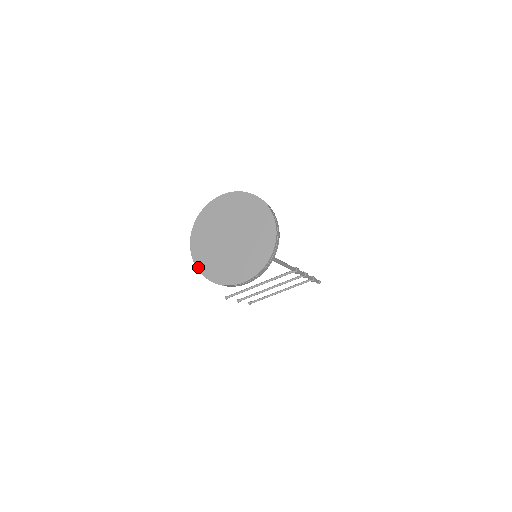
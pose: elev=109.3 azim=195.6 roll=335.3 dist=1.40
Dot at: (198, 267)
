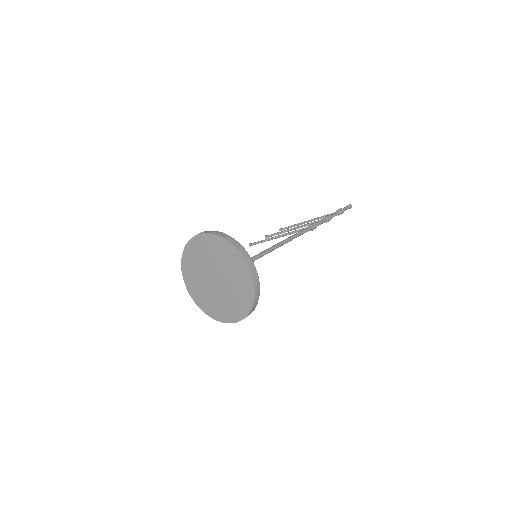
Dot at: (193, 299)
